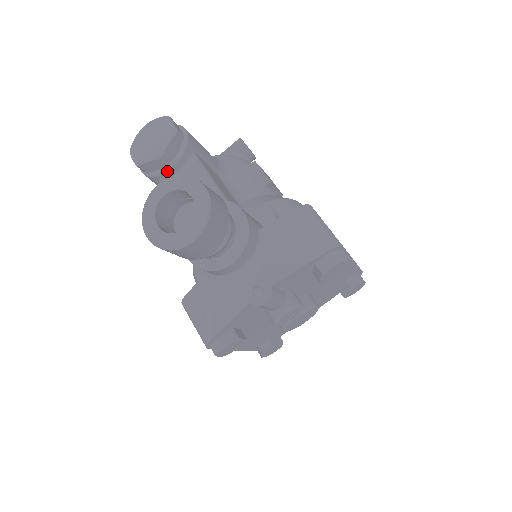
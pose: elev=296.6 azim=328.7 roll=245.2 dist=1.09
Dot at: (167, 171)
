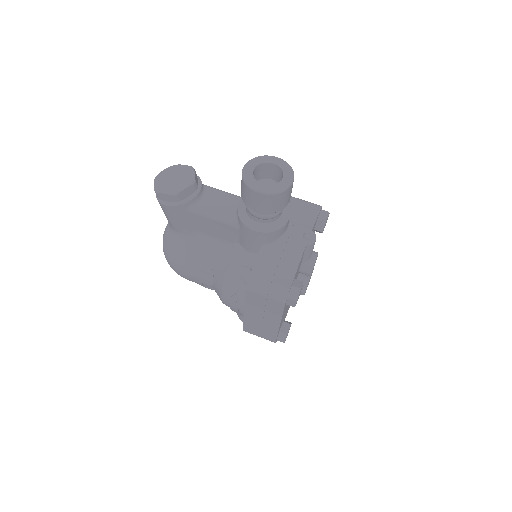
Dot at: (197, 195)
